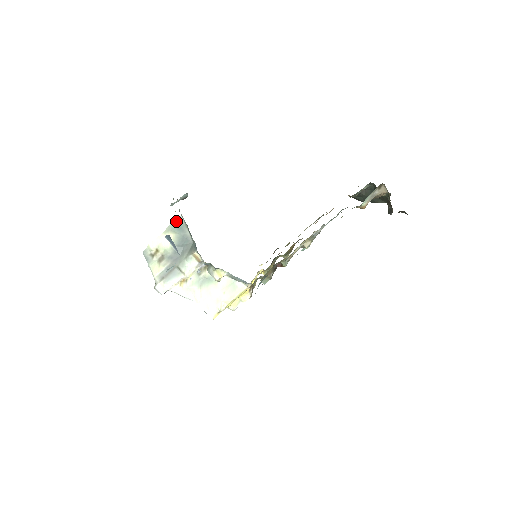
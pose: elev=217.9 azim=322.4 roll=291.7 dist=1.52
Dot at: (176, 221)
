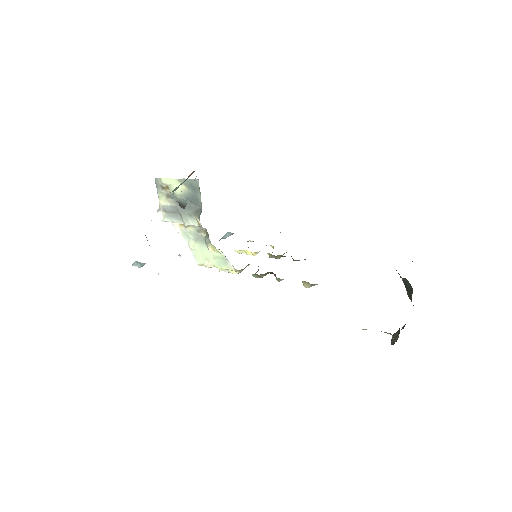
Dot at: (192, 180)
